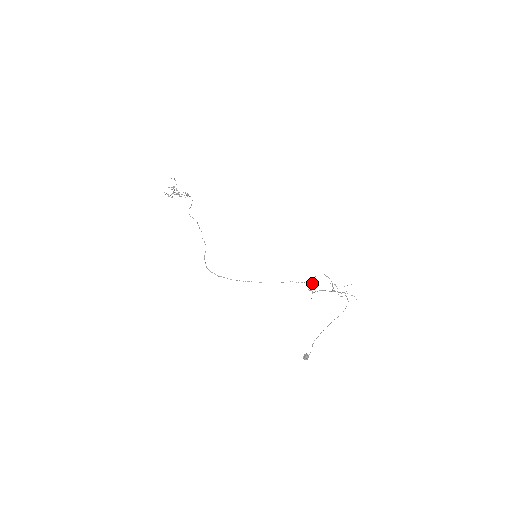
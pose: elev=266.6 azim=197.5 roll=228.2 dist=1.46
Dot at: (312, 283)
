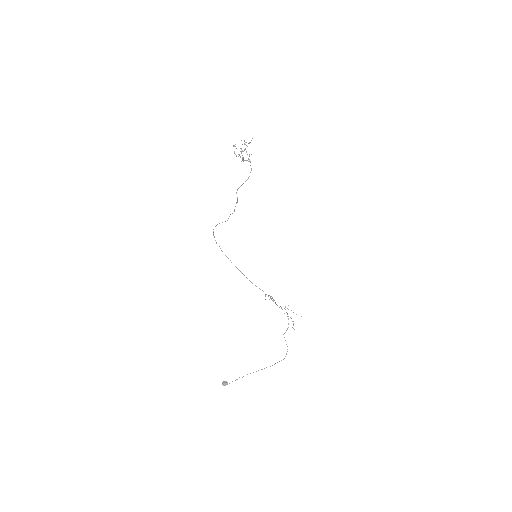
Dot at: occluded
